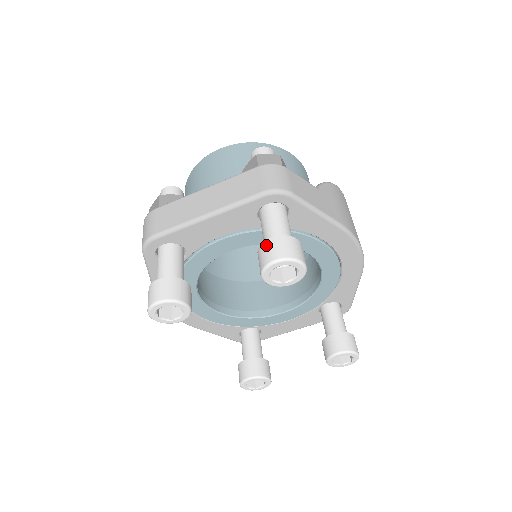
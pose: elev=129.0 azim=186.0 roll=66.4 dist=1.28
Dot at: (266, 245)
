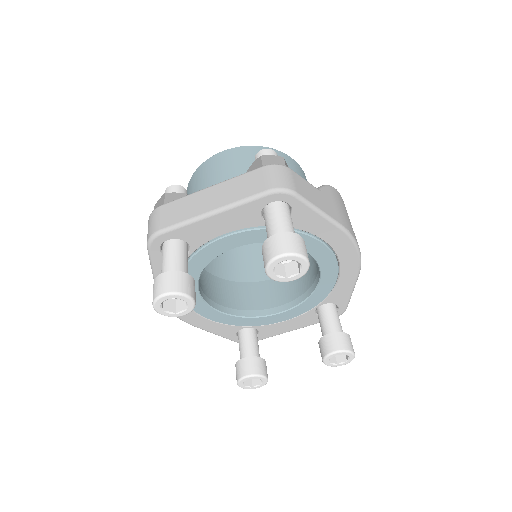
Dot at: (271, 241)
